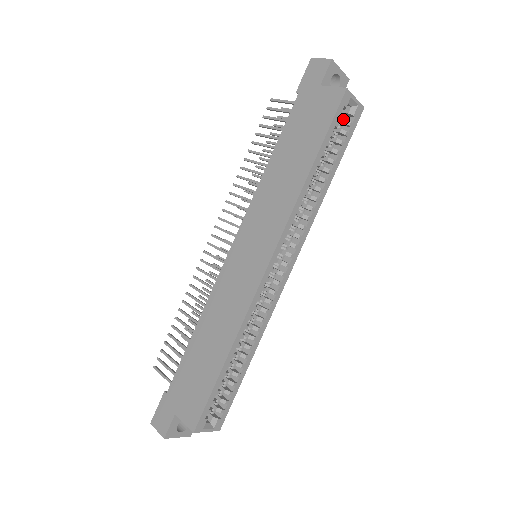
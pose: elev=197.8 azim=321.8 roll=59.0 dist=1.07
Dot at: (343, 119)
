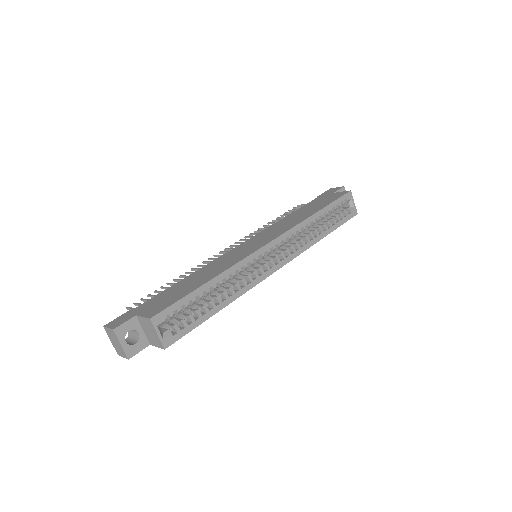
Dot at: (343, 210)
